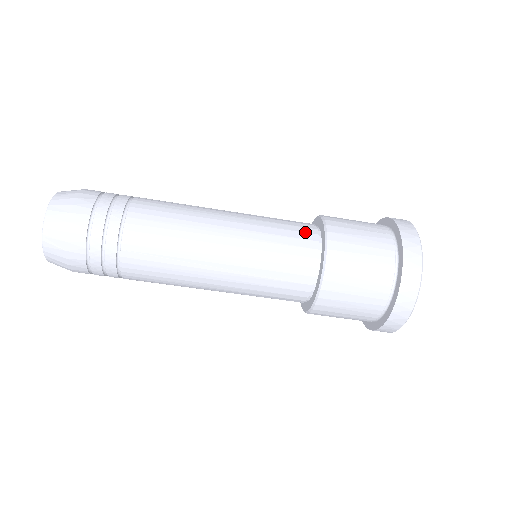
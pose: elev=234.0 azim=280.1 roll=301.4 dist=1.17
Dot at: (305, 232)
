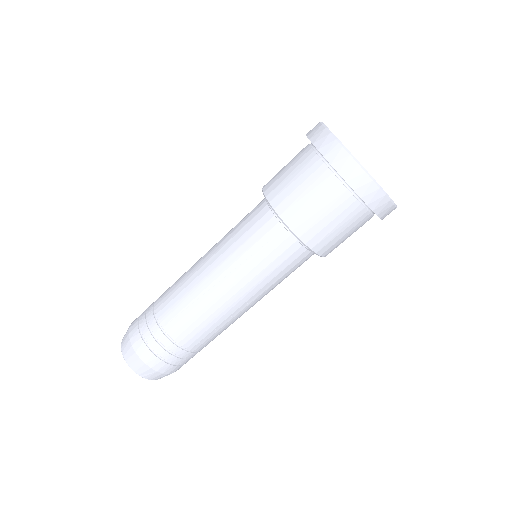
Dot at: (256, 206)
